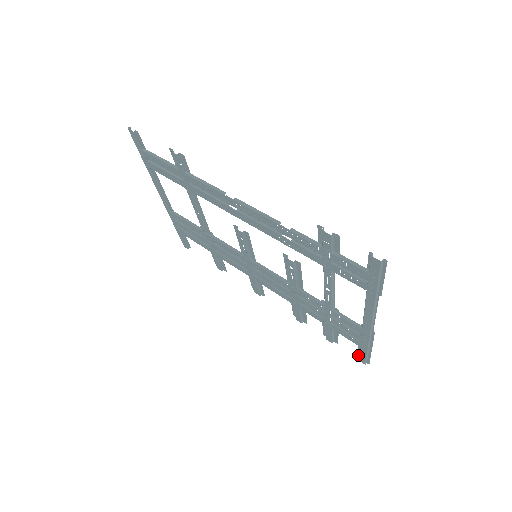
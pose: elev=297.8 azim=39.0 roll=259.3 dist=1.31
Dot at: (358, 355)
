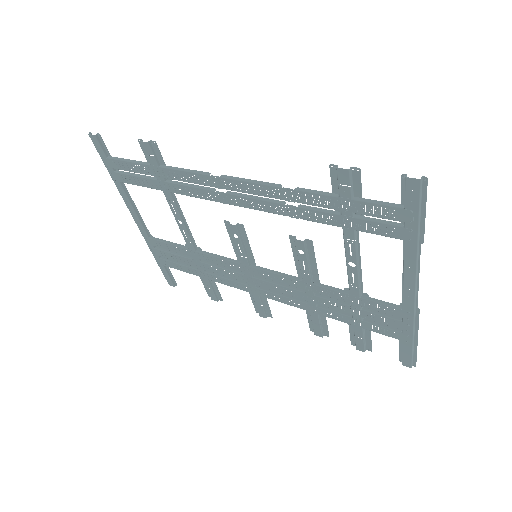
Dot at: (400, 358)
